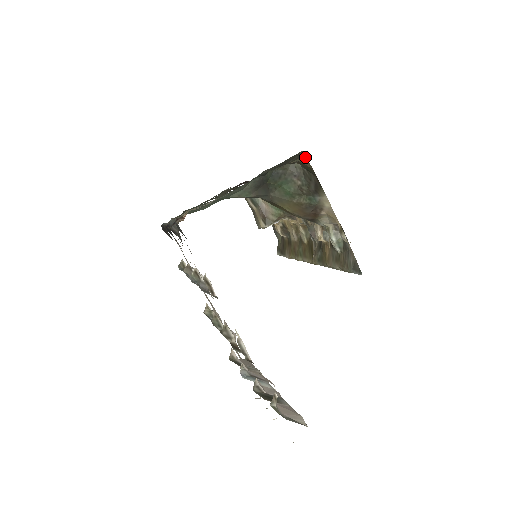
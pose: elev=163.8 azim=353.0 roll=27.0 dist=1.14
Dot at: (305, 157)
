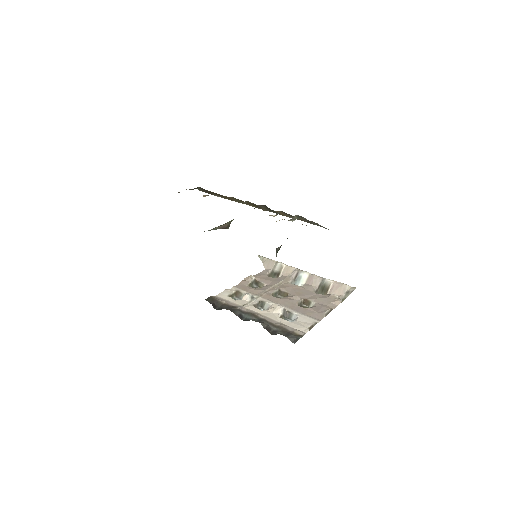
Dot at: occluded
